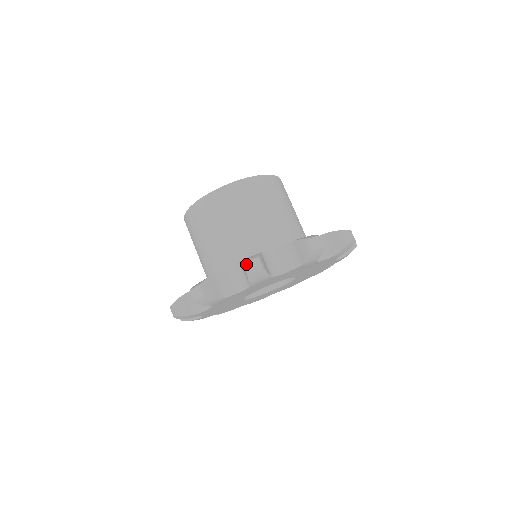
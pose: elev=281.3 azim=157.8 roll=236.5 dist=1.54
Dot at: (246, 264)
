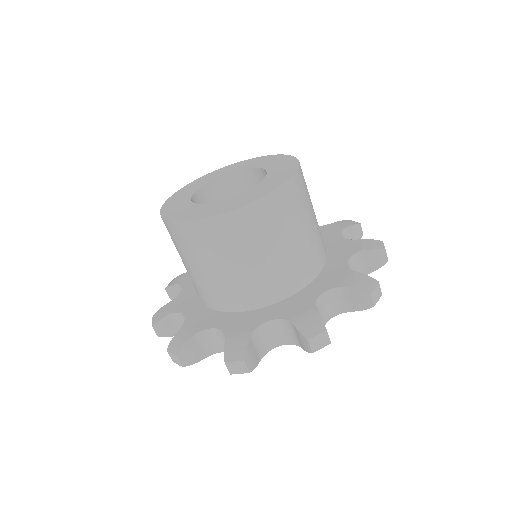
Dot at: (312, 341)
